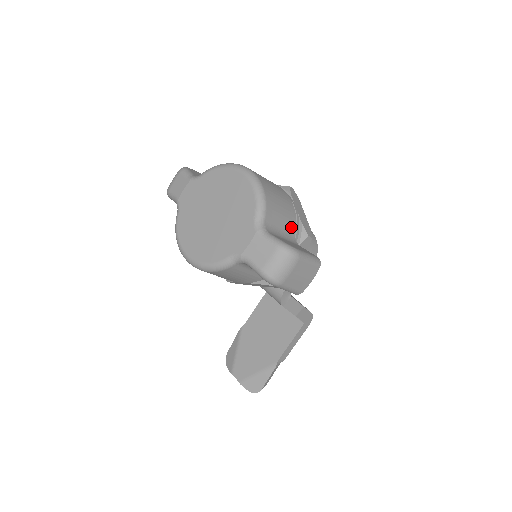
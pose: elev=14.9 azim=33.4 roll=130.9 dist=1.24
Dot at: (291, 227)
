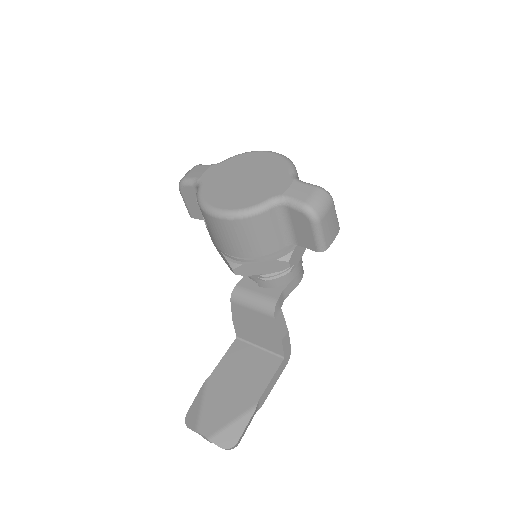
Dot at: occluded
